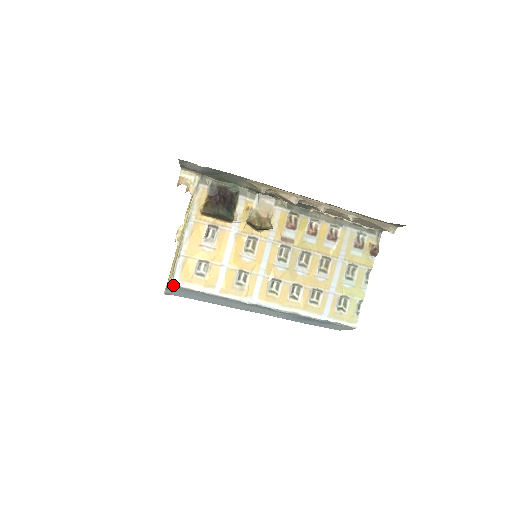
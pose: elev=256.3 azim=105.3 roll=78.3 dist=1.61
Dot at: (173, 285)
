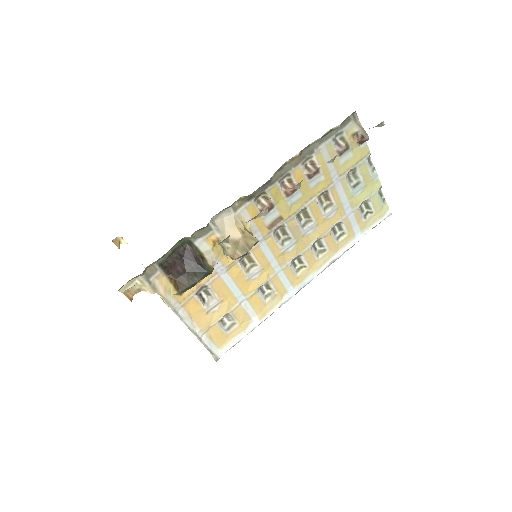
Dot at: (219, 357)
